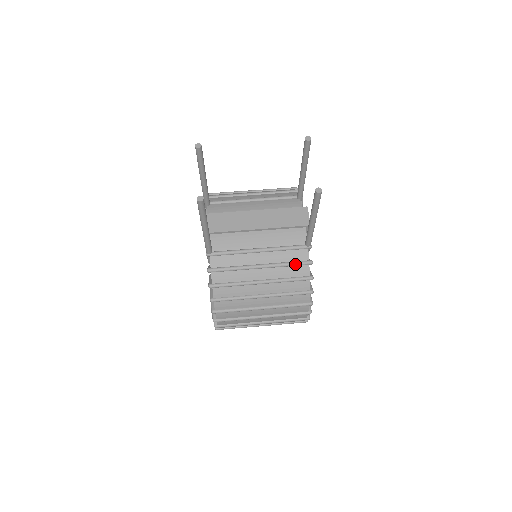
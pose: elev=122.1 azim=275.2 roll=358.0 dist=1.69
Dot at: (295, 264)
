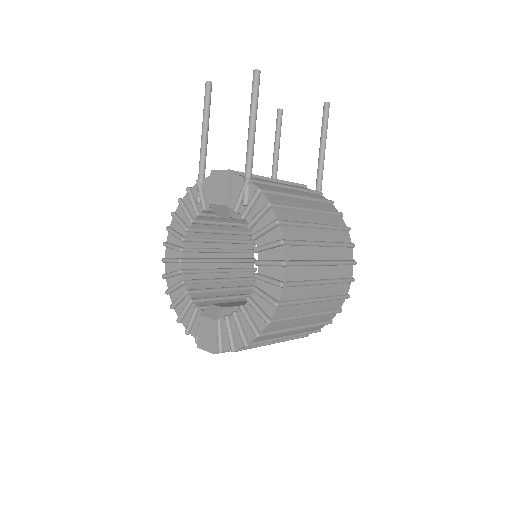
Dot at: (323, 199)
